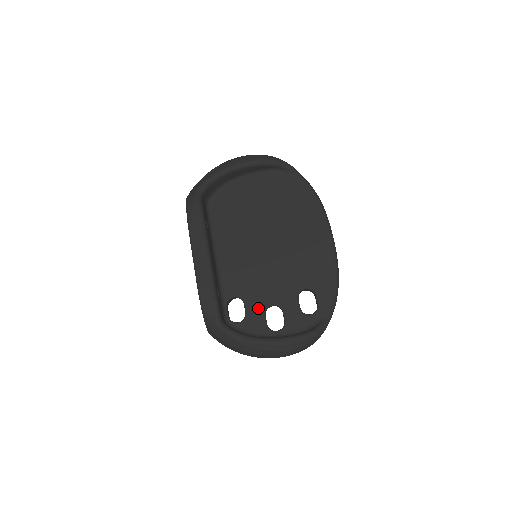
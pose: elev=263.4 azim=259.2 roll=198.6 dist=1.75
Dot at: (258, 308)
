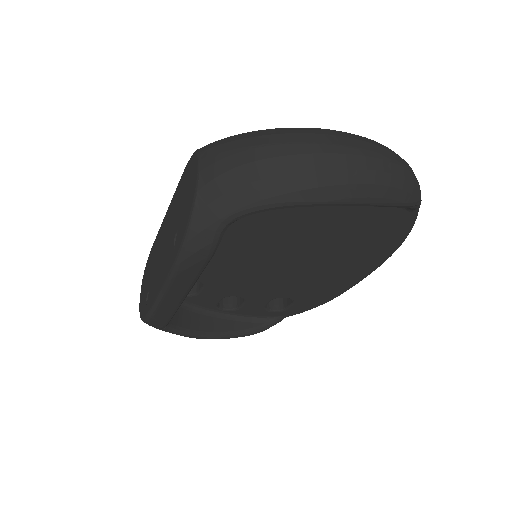
Dot at: (218, 294)
